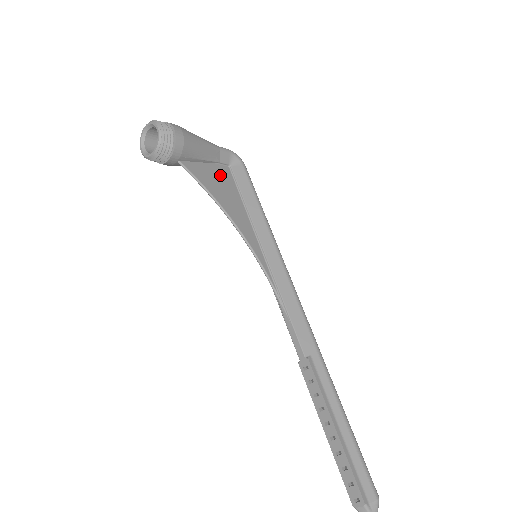
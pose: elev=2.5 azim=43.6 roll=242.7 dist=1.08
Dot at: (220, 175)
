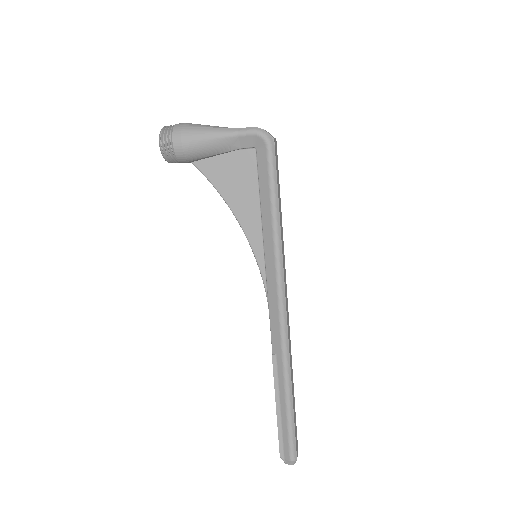
Dot at: (239, 165)
